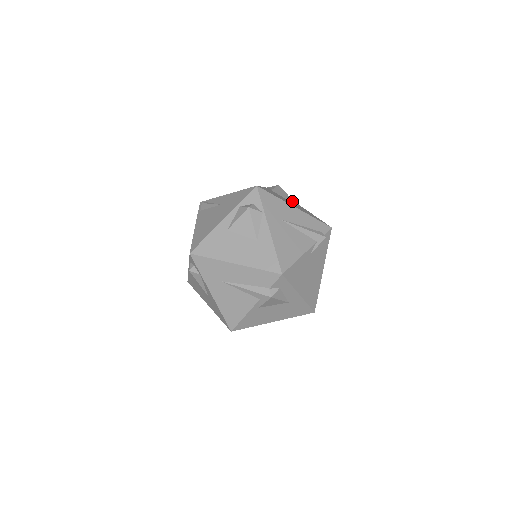
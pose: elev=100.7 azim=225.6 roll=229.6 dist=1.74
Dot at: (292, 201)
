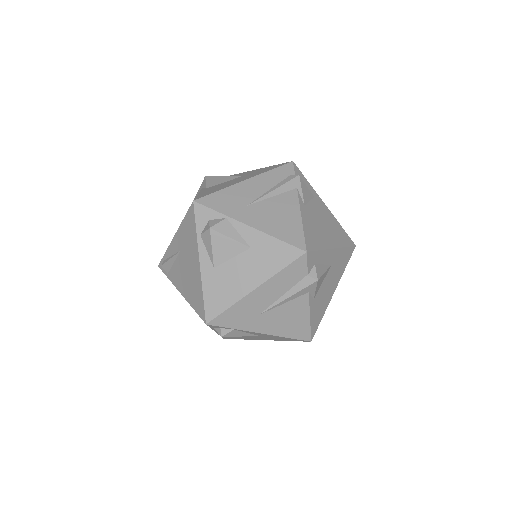
Dot at: (233, 177)
